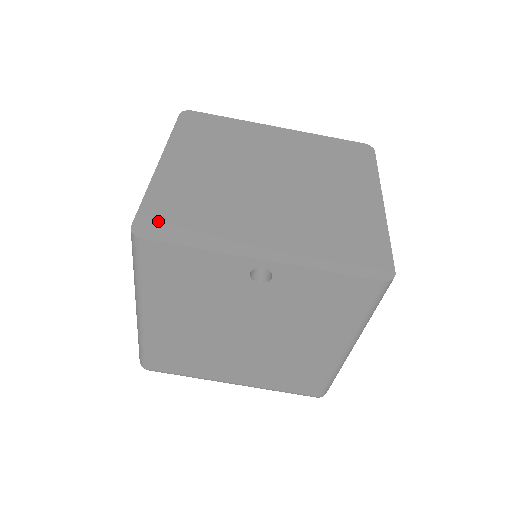
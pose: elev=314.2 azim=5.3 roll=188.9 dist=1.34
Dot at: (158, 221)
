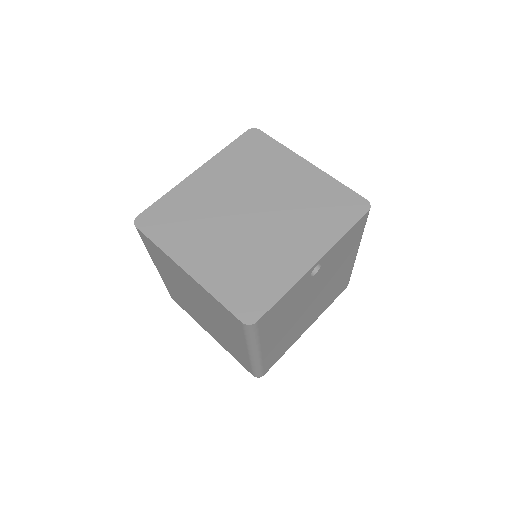
Dot at: (247, 304)
